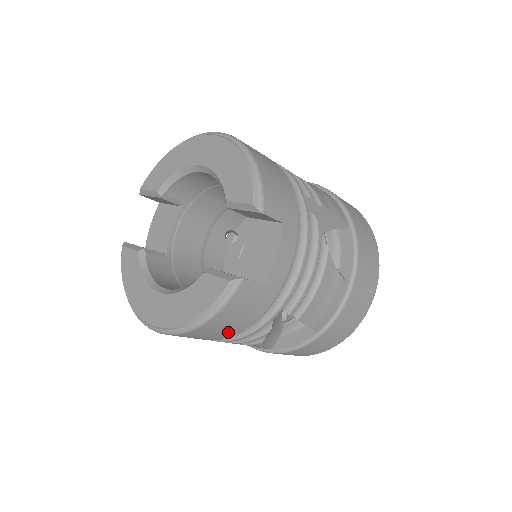
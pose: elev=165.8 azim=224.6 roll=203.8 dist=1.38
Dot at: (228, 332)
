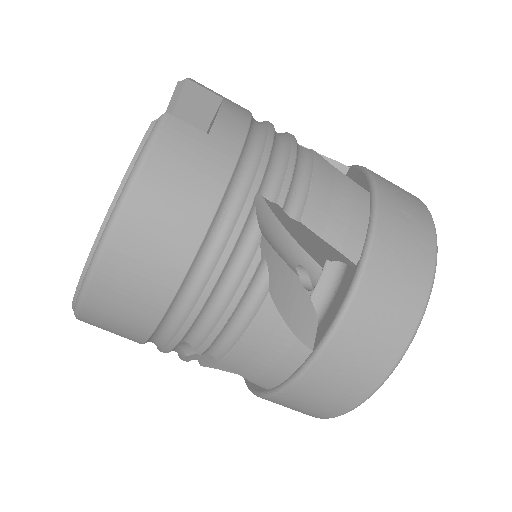
Dot at: (183, 232)
